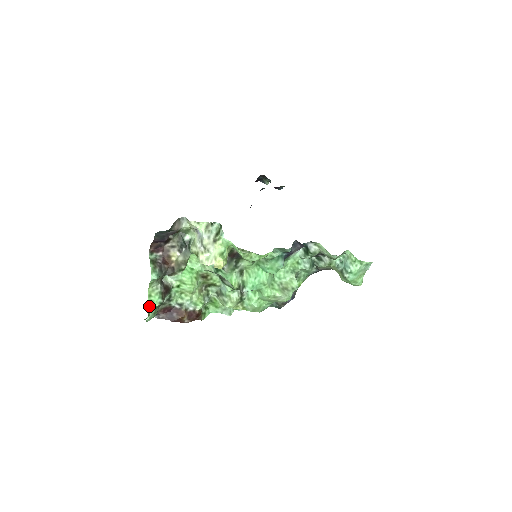
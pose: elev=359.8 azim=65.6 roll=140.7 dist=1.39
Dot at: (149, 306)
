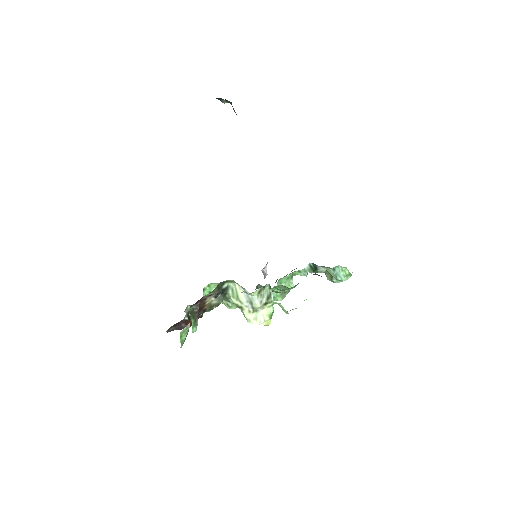
Dot at: occluded
